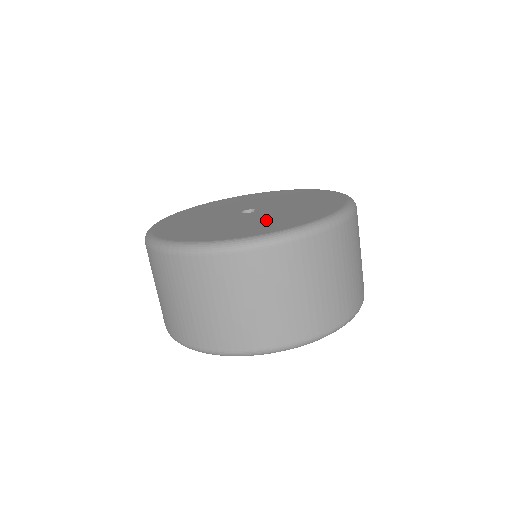
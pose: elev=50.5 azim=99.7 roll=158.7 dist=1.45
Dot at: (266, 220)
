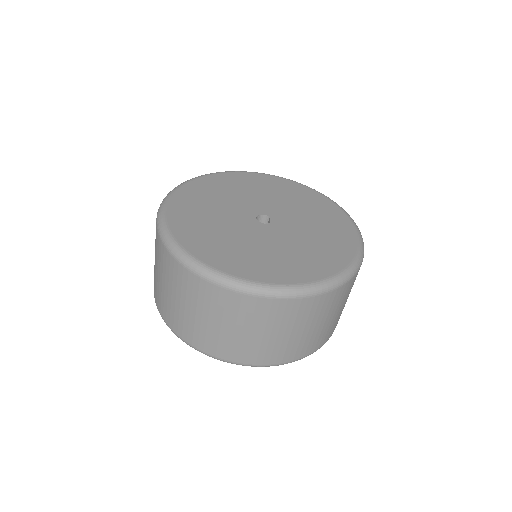
Dot at: (288, 251)
